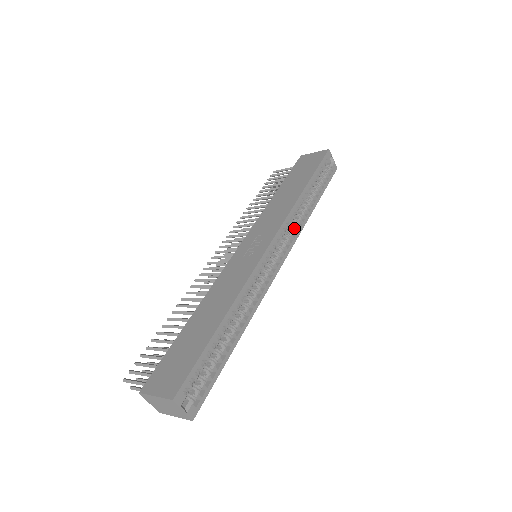
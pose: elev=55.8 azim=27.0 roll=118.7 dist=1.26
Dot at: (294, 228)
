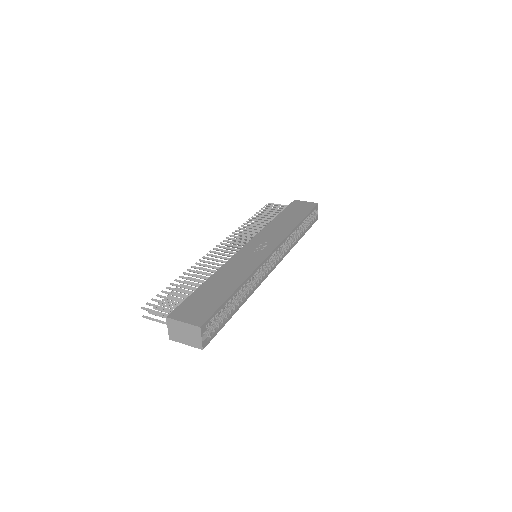
Dot at: (287, 247)
